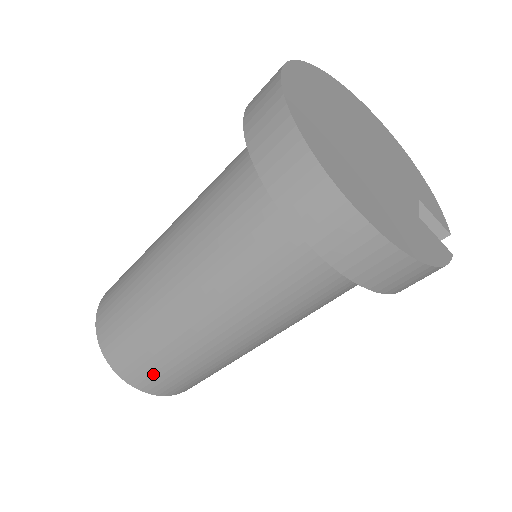
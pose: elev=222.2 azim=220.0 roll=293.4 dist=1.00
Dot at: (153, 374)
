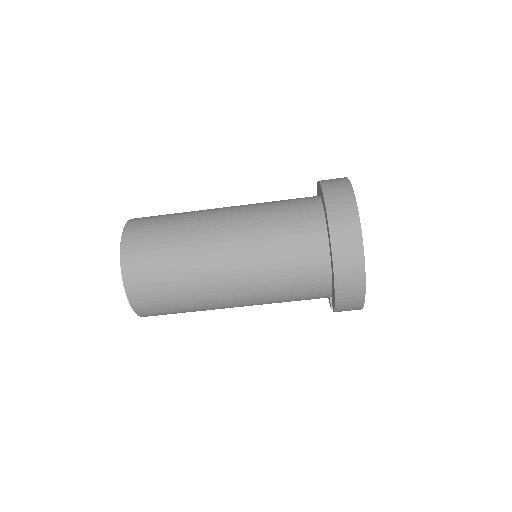
Dot at: (151, 279)
